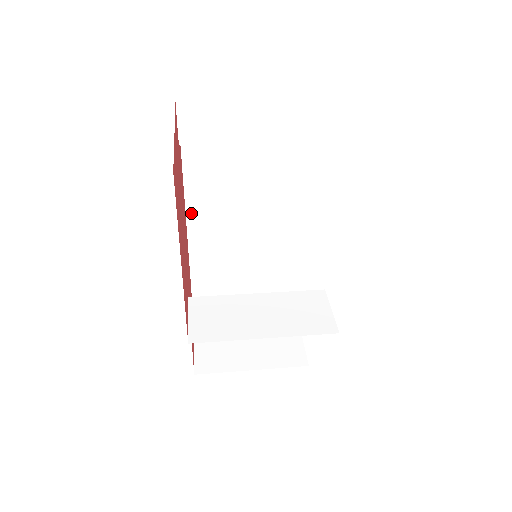
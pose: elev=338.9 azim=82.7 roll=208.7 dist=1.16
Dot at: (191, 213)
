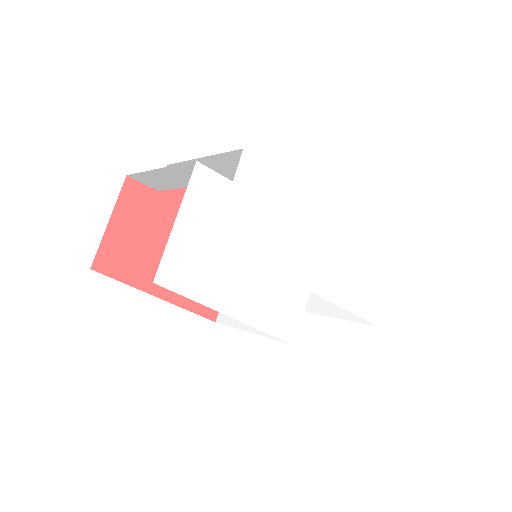
Dot at: occluded
